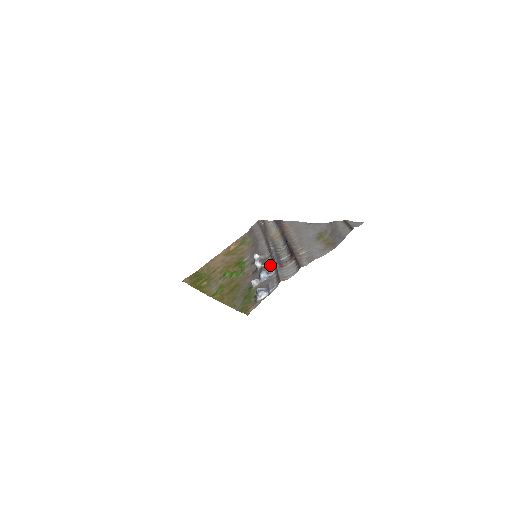
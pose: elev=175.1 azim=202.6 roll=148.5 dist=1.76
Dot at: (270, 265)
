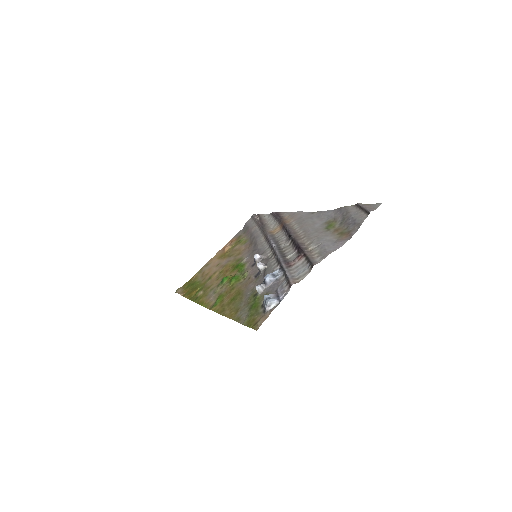
Dot at: (275, 266)
